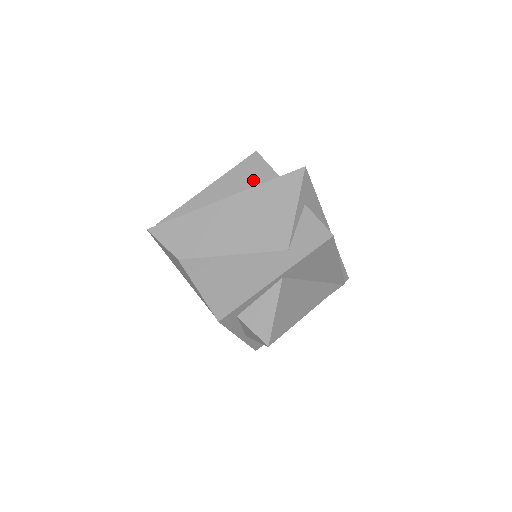
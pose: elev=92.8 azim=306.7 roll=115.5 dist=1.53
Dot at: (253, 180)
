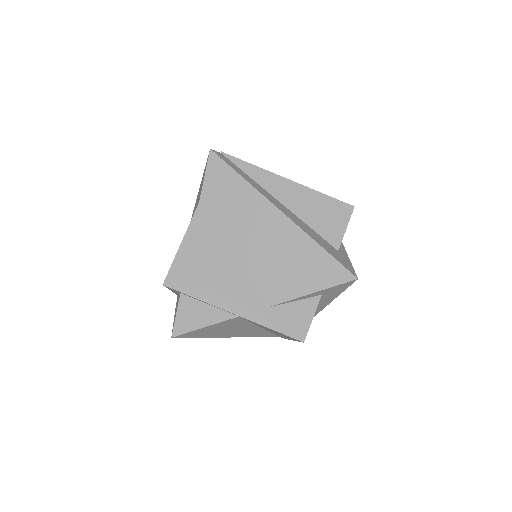
Dot at: (321, 224)
